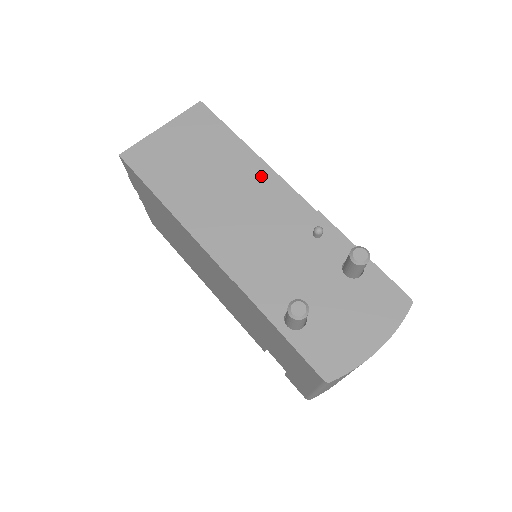
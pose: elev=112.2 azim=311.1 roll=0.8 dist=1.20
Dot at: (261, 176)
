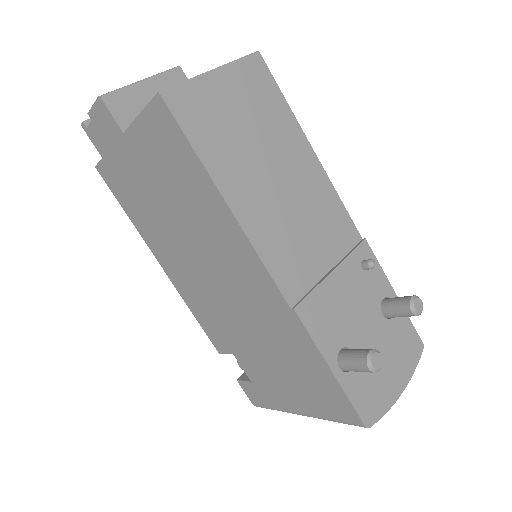
Dot at: (318, 181)
